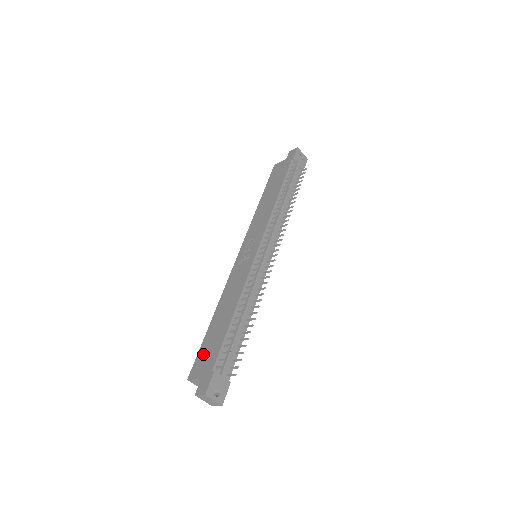
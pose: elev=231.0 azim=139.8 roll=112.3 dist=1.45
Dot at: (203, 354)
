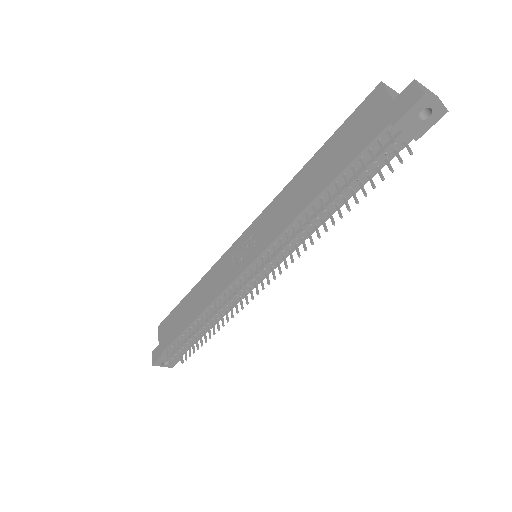
Dot at: (170, 322)
